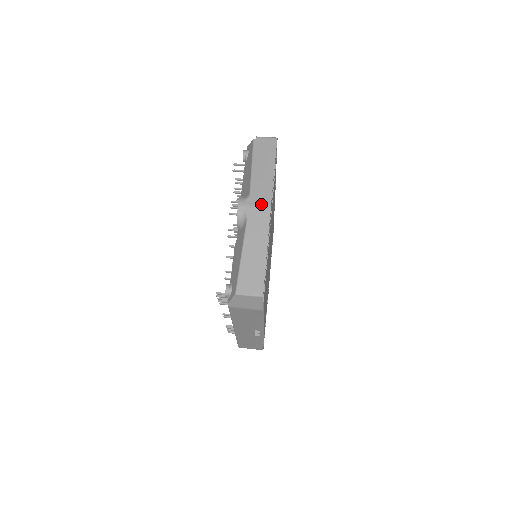
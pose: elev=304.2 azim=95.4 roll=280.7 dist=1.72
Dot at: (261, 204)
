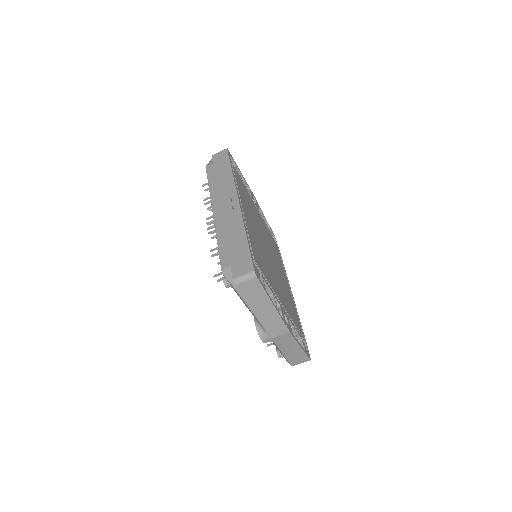
Dot at: (280, 334)
